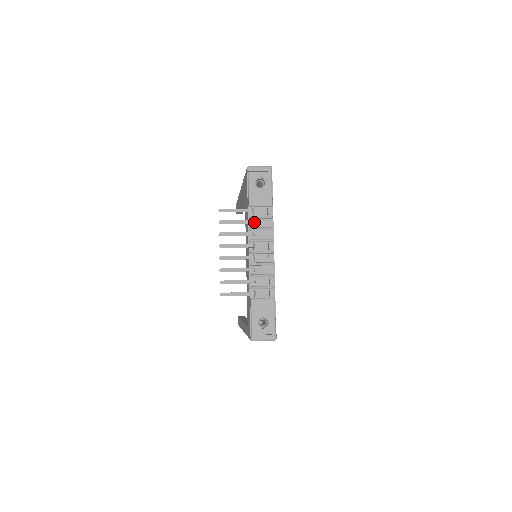
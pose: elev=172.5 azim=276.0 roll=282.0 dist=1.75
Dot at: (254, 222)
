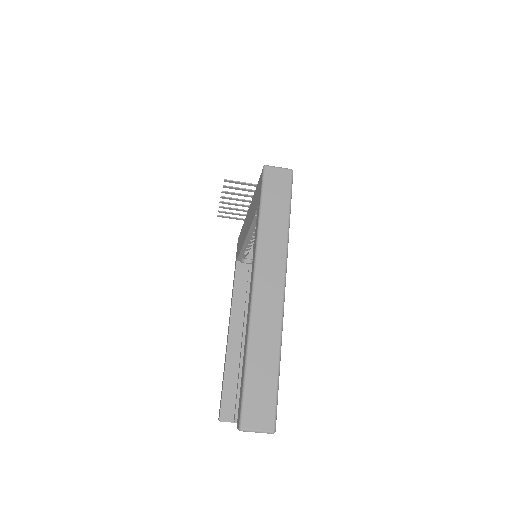
Dot at: occluded
